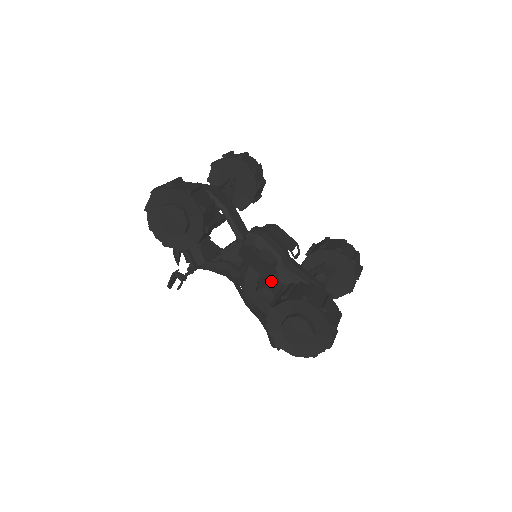
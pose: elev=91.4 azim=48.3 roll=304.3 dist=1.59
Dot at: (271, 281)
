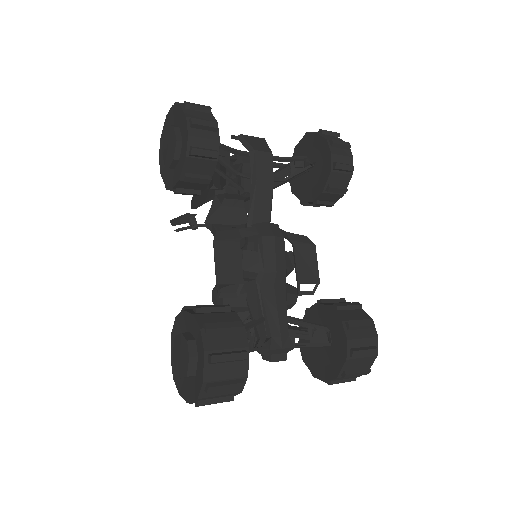
Dot at: (235, 290)
